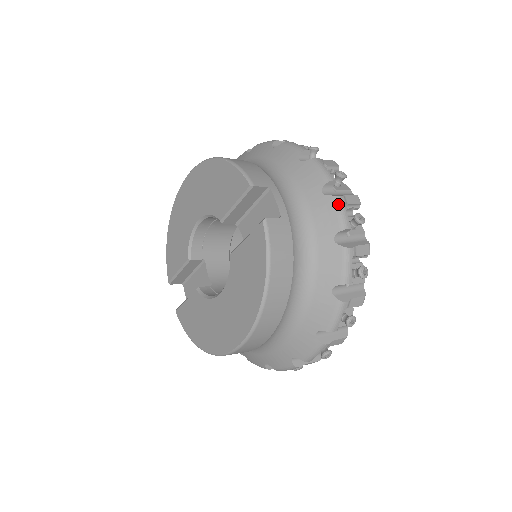
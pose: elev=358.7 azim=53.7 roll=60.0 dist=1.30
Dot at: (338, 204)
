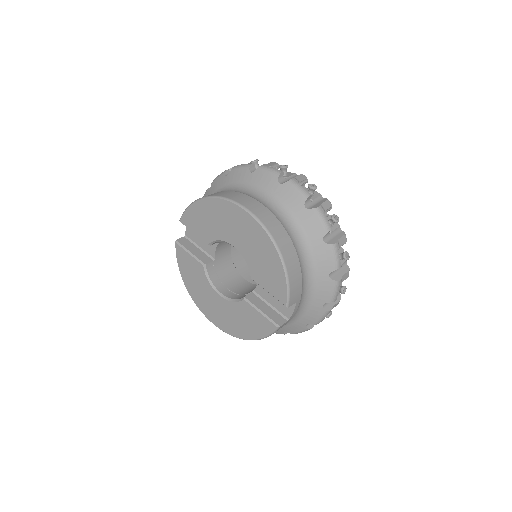
Dot at: (325, 315)
